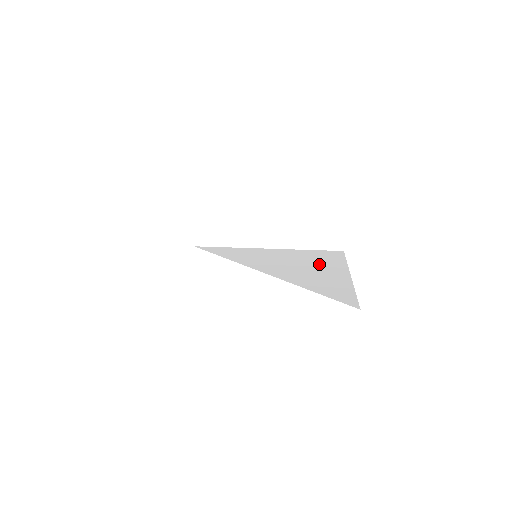
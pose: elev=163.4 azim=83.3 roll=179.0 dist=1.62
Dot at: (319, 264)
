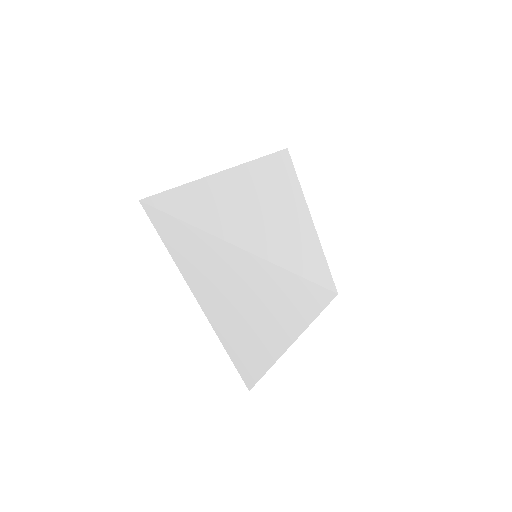
Dot at: (284, 206)
